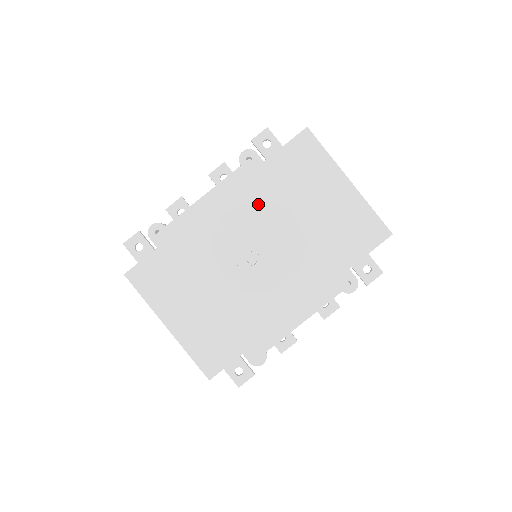
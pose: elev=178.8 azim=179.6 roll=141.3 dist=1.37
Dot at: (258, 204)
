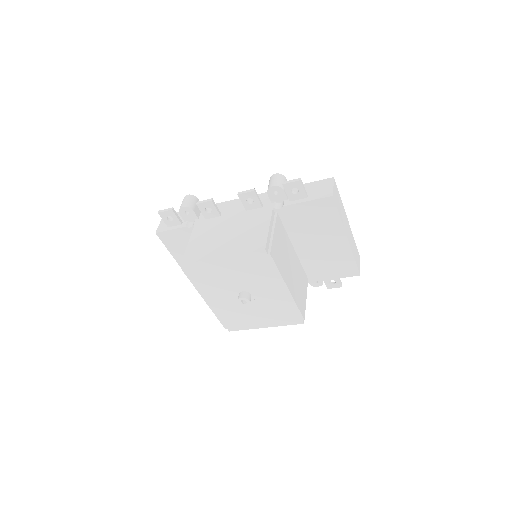
Dot at: (261, 273)
